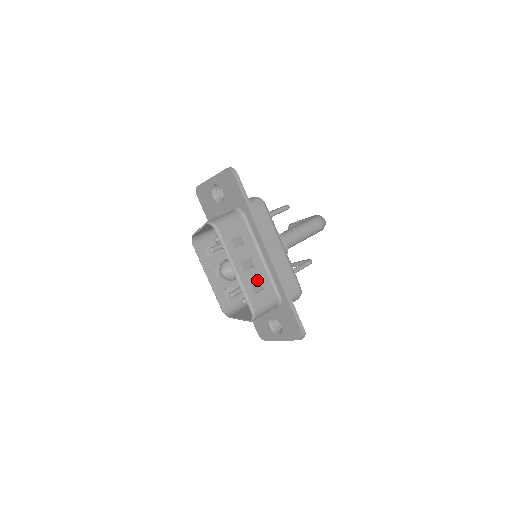
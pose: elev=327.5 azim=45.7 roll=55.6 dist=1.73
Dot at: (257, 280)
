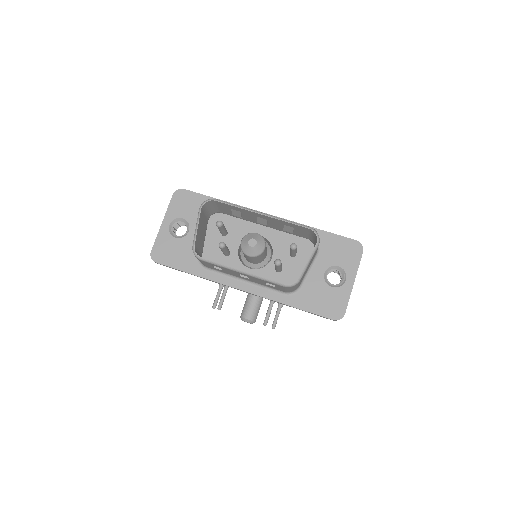
Dot at: occluded
